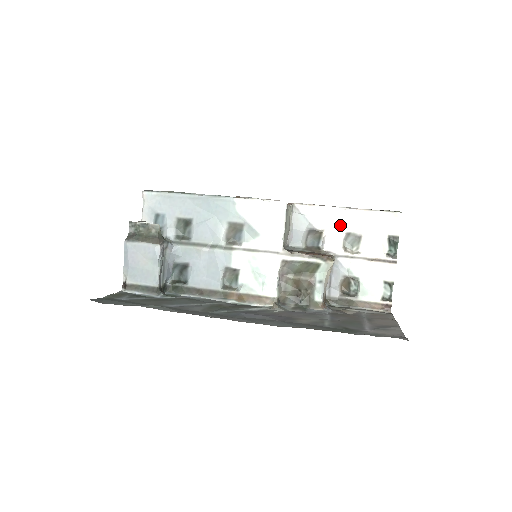
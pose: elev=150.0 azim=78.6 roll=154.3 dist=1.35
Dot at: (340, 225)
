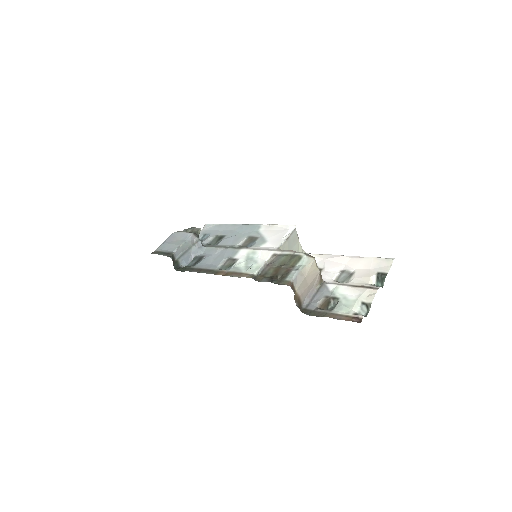
Dot at: (338, 266)
